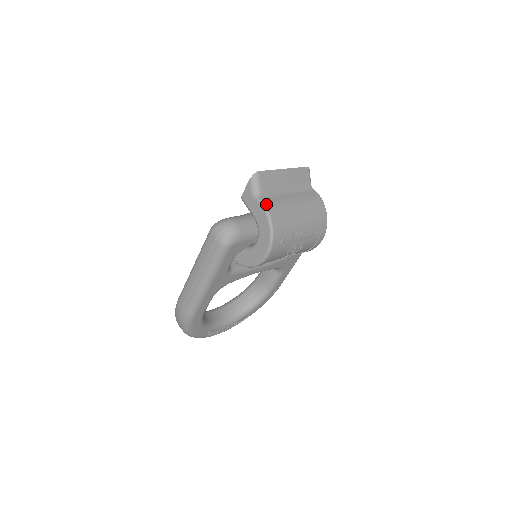
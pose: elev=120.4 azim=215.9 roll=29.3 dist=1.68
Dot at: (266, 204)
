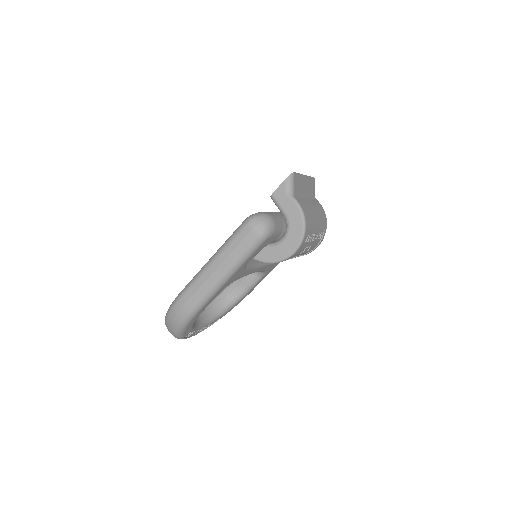
Dot at: (300, 203)
